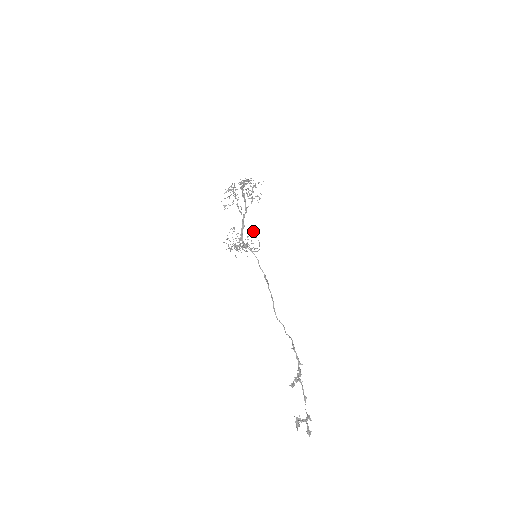
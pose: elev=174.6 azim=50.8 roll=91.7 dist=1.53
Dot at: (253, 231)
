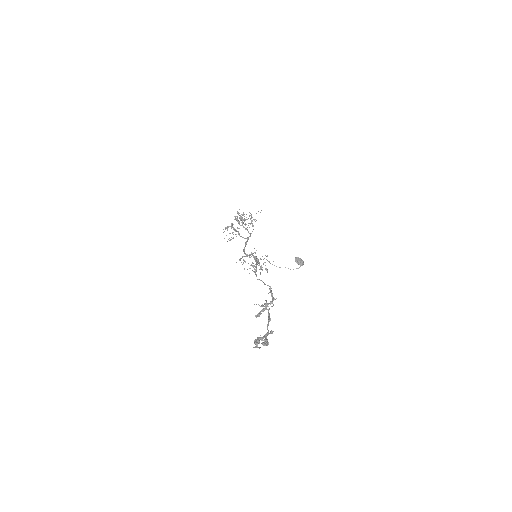
Dot at: (296, 258)
